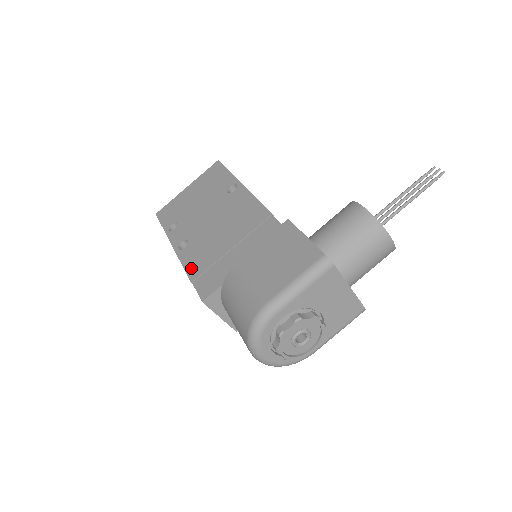
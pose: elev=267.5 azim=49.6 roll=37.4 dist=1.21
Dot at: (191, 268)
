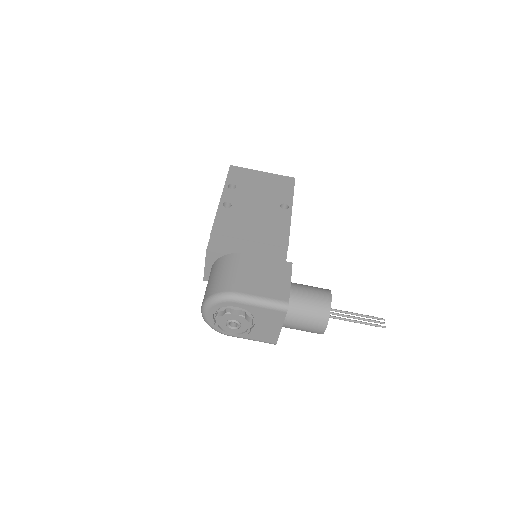
Dot at: (219, 224)
